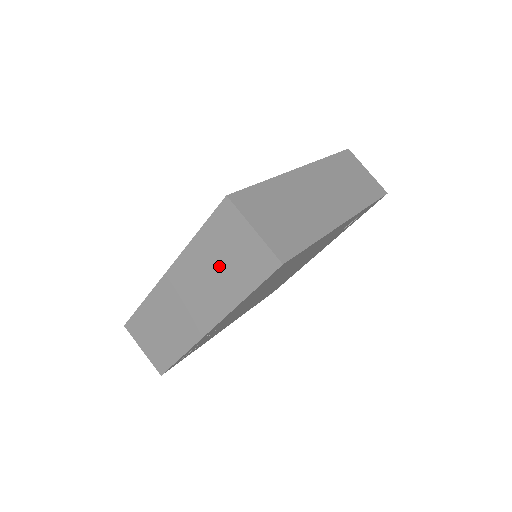
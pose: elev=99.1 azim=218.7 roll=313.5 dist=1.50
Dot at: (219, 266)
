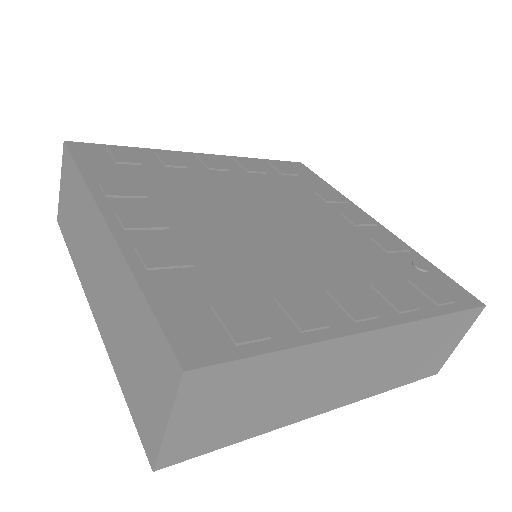
Dot at: (129, 338)
